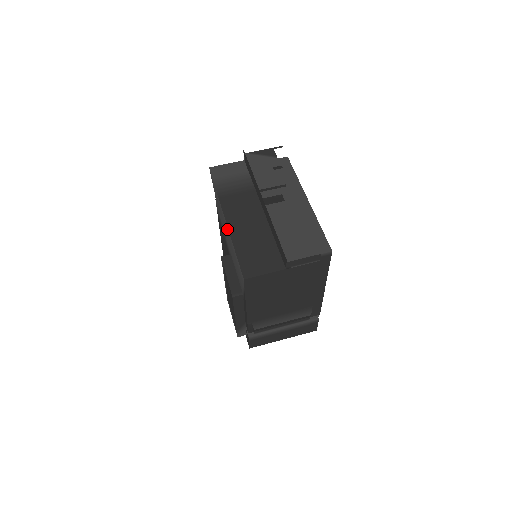
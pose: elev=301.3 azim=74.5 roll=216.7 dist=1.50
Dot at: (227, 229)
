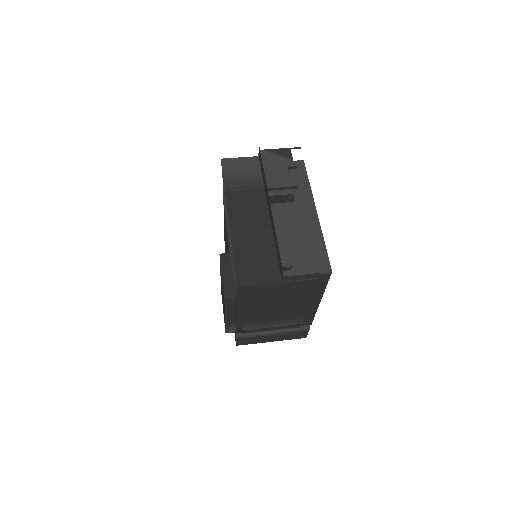
Dot at: (229, 229)
